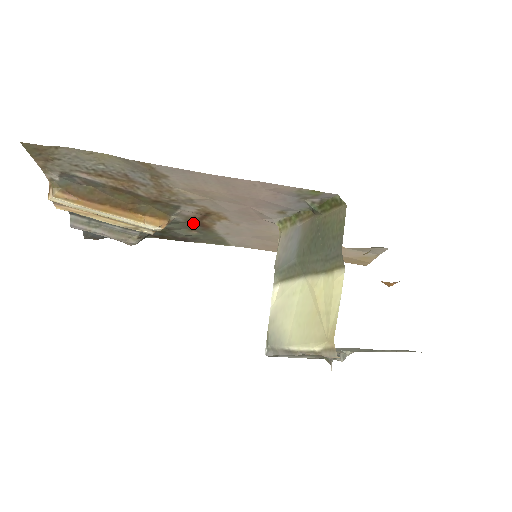
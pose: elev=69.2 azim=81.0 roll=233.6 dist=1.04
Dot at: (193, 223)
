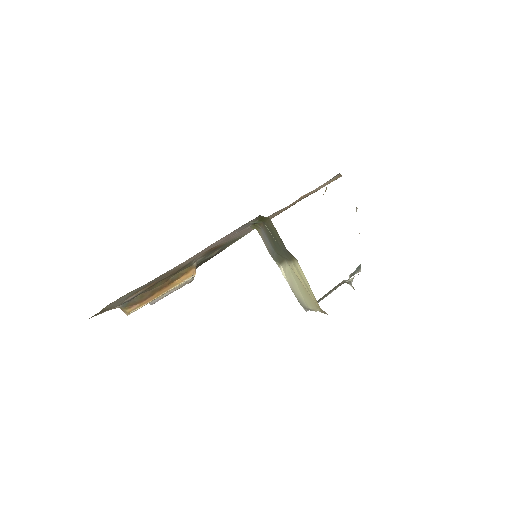
Dot at: (209, 252)
